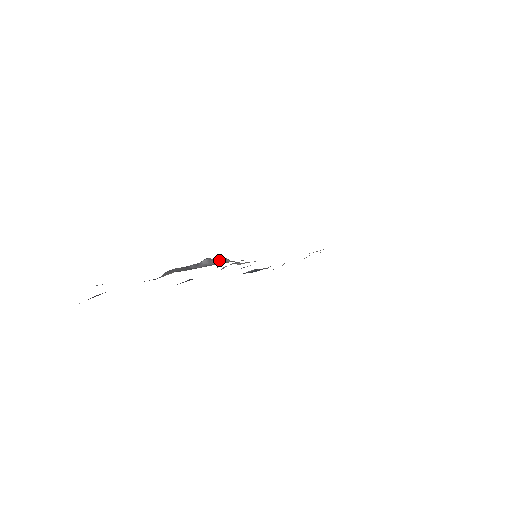
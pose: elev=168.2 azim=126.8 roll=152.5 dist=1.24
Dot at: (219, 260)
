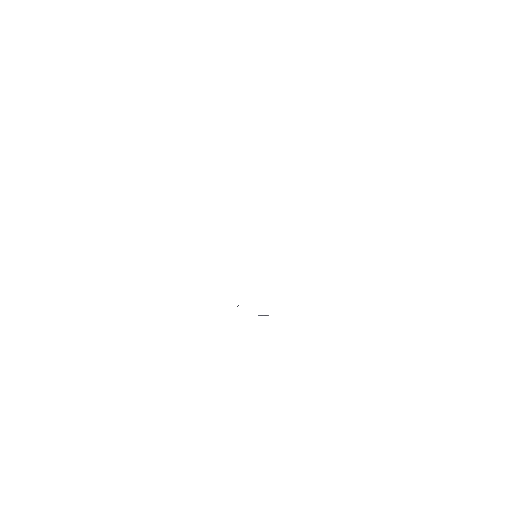
Dot at: occluded
